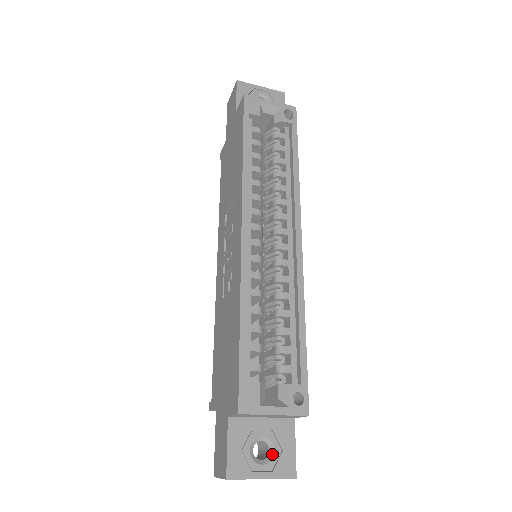
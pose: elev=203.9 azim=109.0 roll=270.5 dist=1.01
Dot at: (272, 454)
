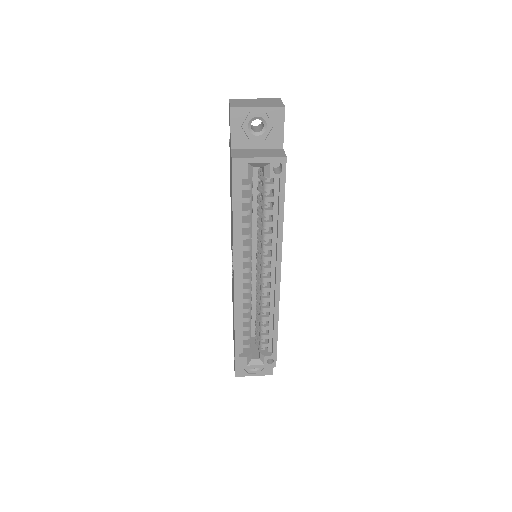
Dot at: occluded
